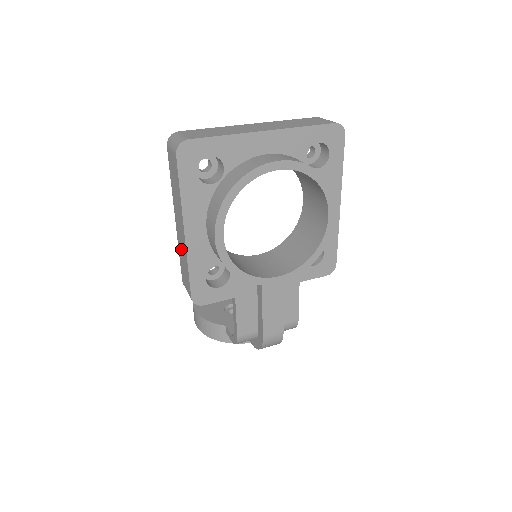
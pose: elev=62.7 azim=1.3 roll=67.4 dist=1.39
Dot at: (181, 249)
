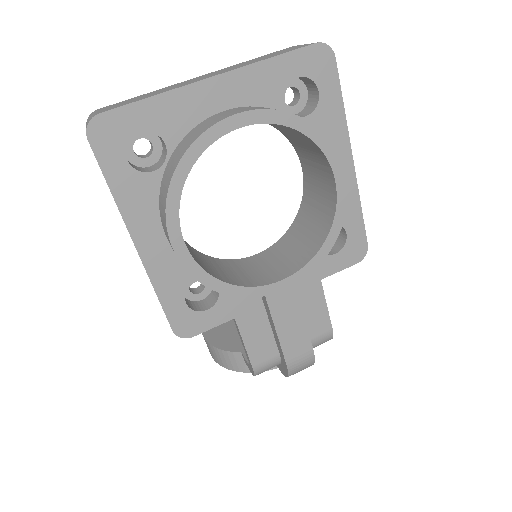
Dot at: occluded
